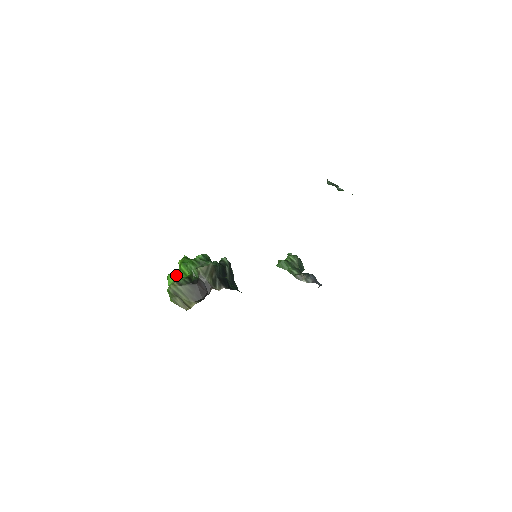
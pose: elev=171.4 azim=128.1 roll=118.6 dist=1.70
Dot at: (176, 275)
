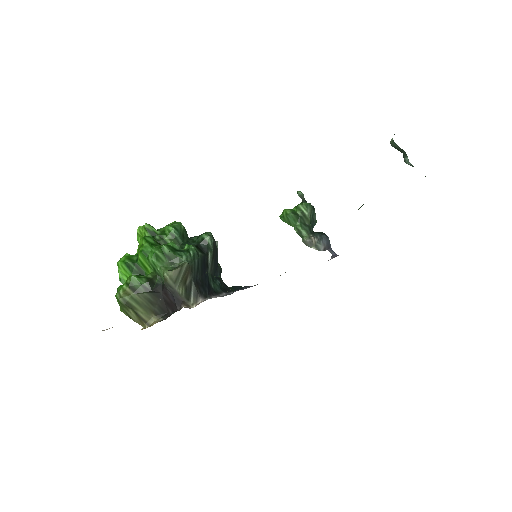
Dot at: (131, 266)
